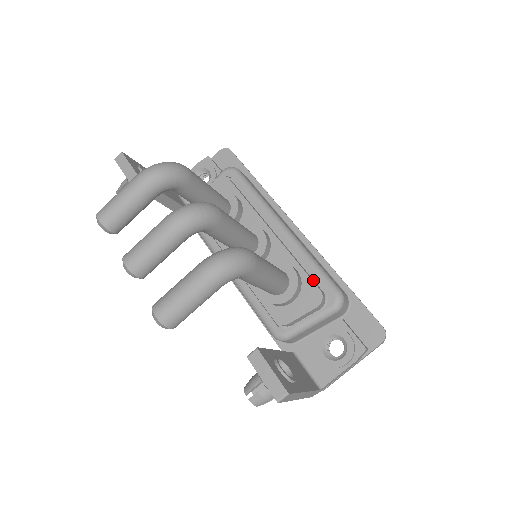
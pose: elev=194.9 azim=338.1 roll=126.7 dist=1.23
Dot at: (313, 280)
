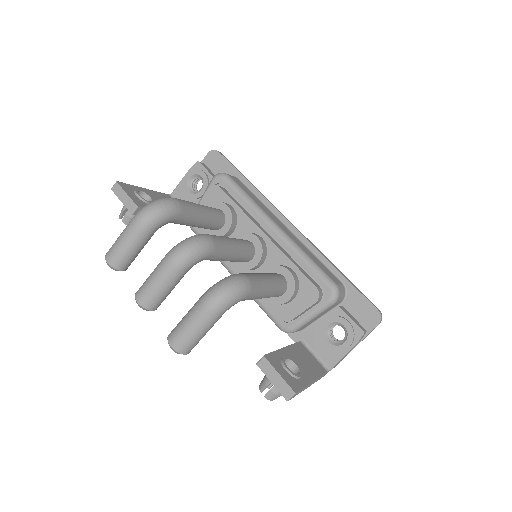
Dot at: (309, 277)
